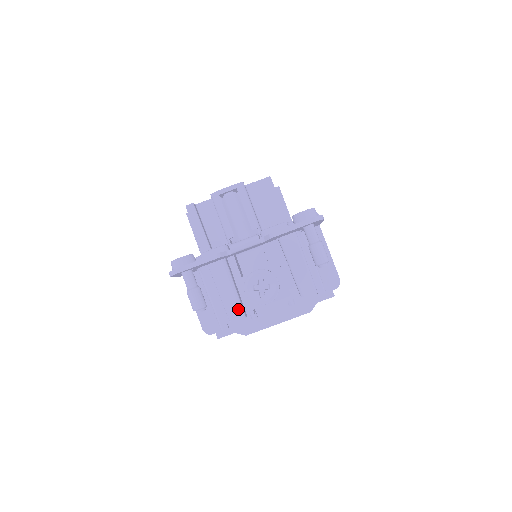
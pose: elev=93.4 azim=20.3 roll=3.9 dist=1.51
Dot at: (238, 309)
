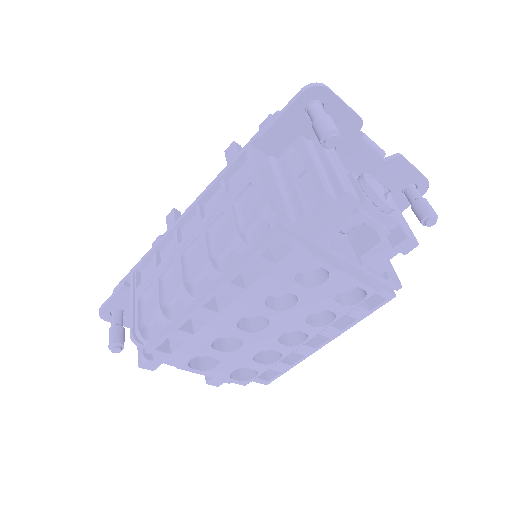
Dot at: (353, 189)
